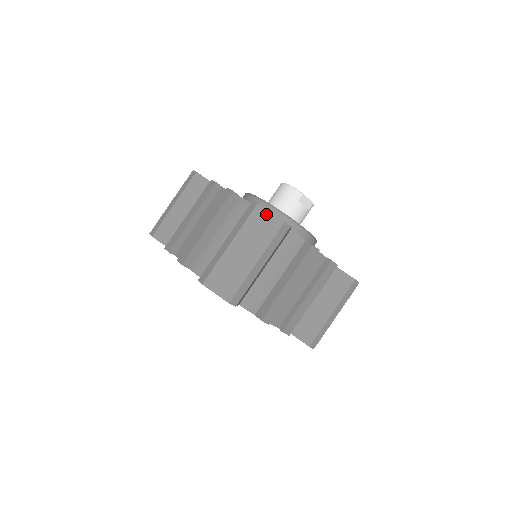
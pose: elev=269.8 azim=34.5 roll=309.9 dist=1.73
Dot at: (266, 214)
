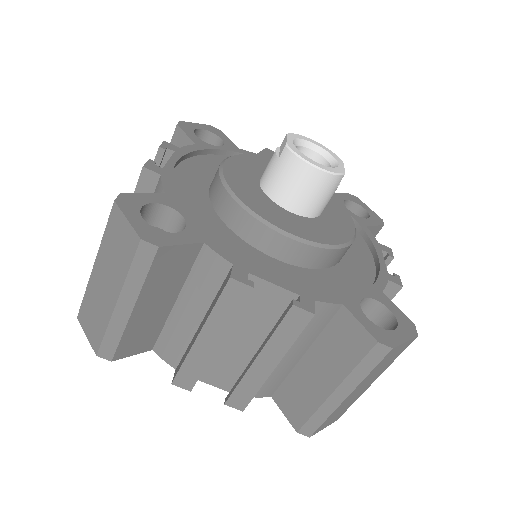
Dot at: (399, 348)
